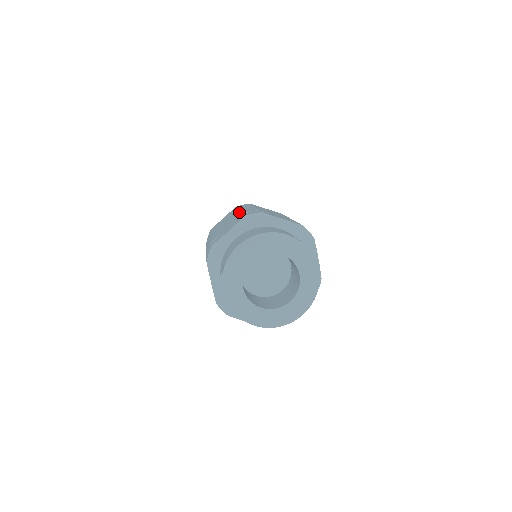
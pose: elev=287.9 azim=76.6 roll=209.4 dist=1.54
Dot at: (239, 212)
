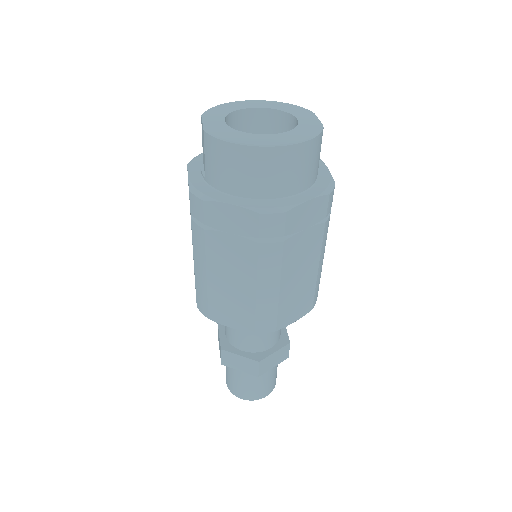
Dot at: occluded
